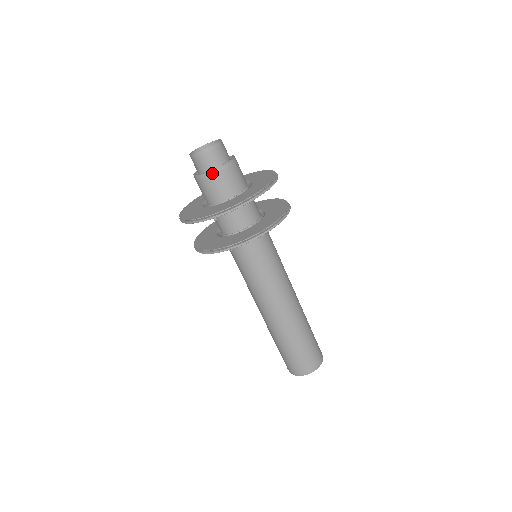
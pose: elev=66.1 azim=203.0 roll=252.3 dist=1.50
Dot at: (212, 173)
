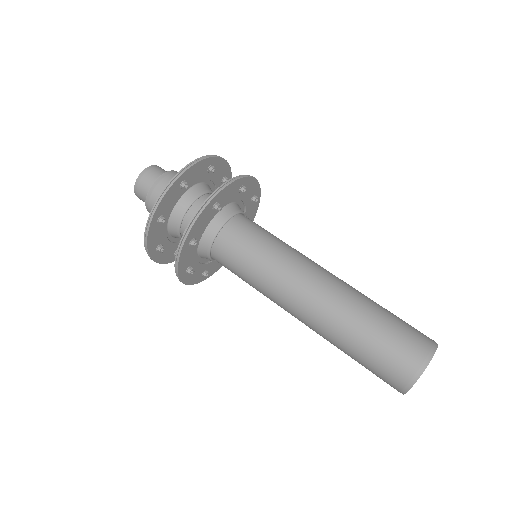
Dot at: (164, 175)
